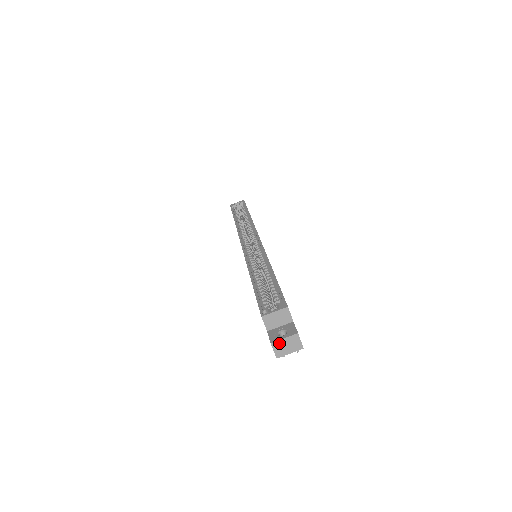
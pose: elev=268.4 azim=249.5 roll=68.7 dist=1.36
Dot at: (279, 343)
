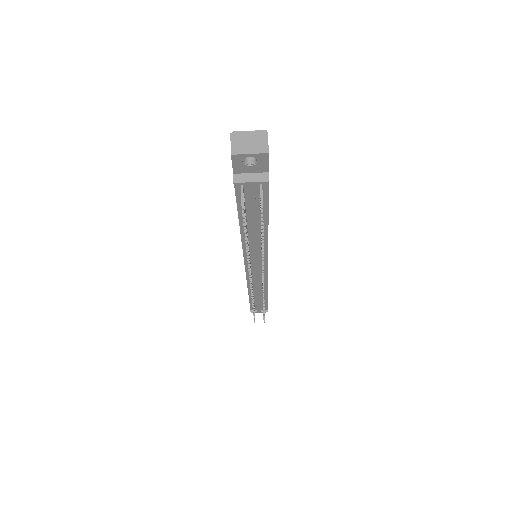
Dot at: (241, 137)
